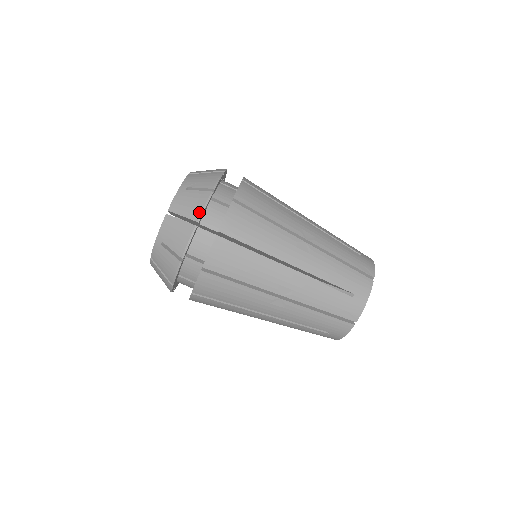
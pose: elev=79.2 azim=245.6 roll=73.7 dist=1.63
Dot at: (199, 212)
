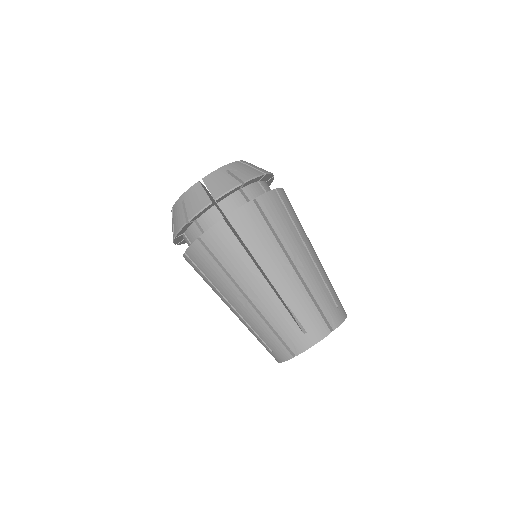
Dot at: (221, 193)
